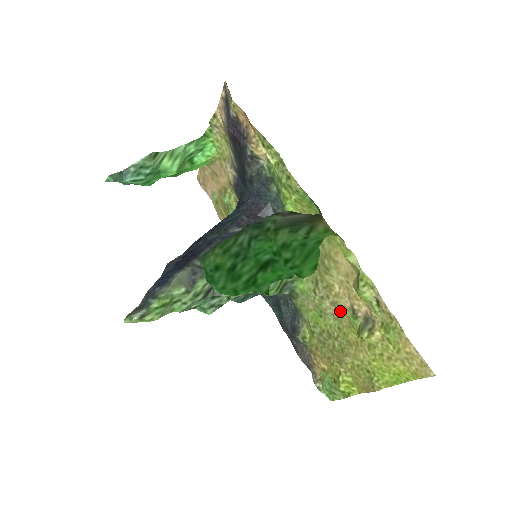
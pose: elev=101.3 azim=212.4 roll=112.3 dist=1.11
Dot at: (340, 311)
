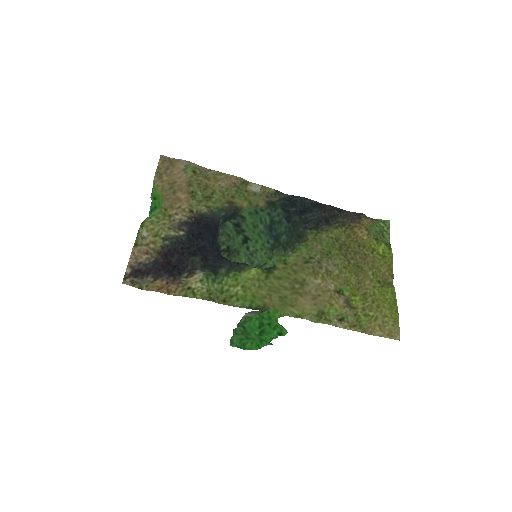
Dot at: (334, 276)
